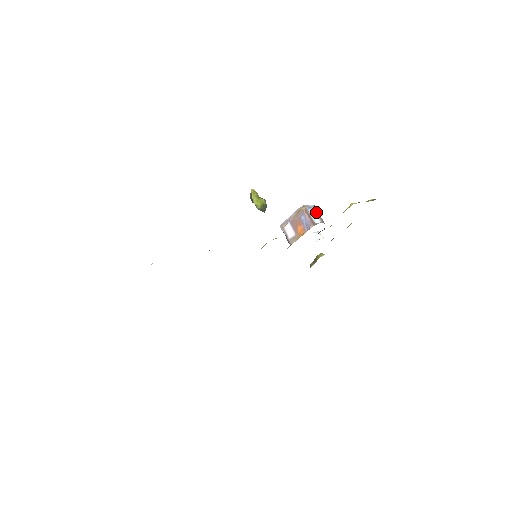
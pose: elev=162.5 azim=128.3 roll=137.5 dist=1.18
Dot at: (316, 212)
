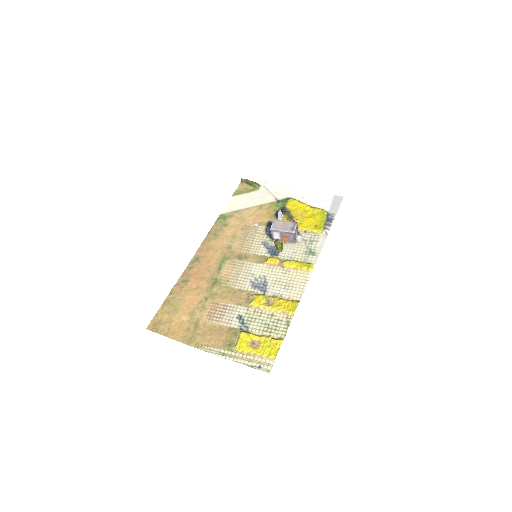
Dot at: (297, 228)
